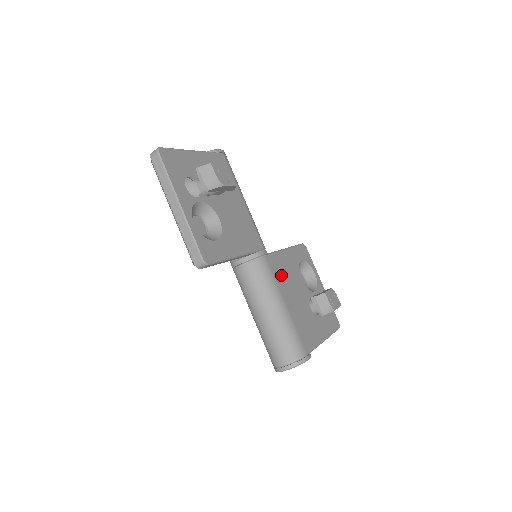
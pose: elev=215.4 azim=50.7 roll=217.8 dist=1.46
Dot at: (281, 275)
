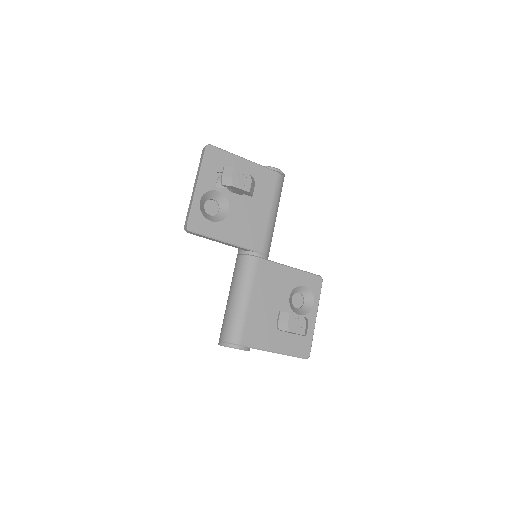
Dot at: (265, 280)
